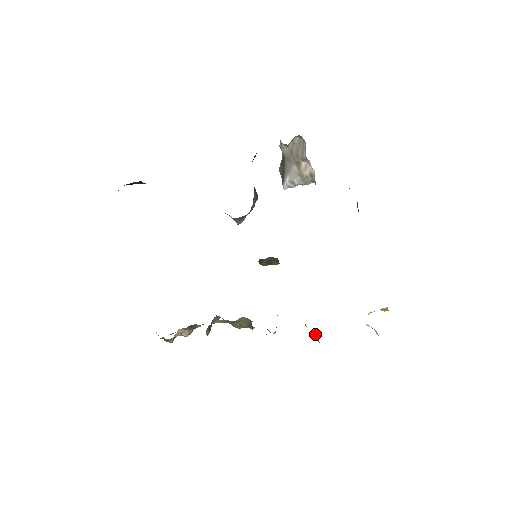
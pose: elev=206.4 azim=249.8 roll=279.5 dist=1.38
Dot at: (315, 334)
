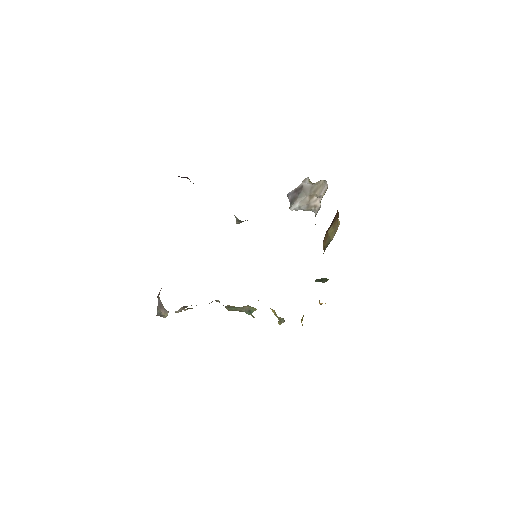
Dot at: (281, 318)
